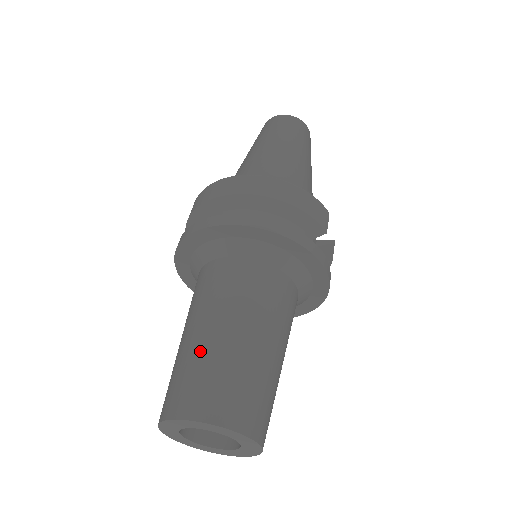
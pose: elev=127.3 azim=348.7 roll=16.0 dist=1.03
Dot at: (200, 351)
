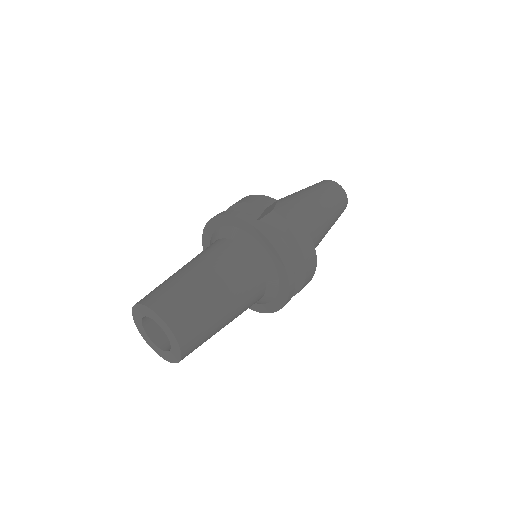
Dot at: occluded
